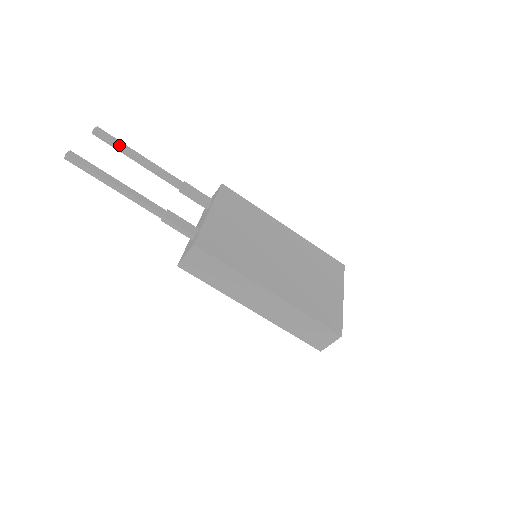
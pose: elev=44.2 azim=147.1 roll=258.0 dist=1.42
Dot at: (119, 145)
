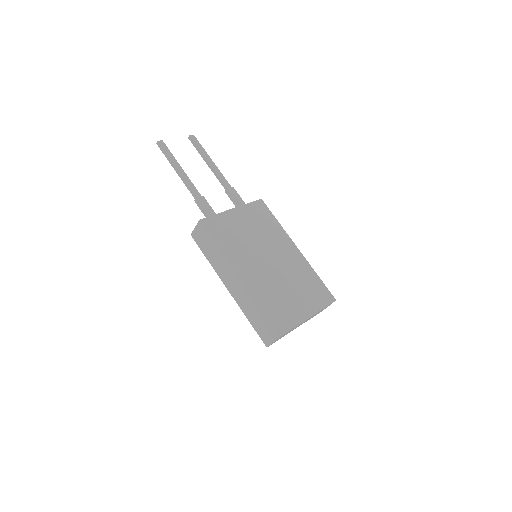
Dot at: (200, 149)
